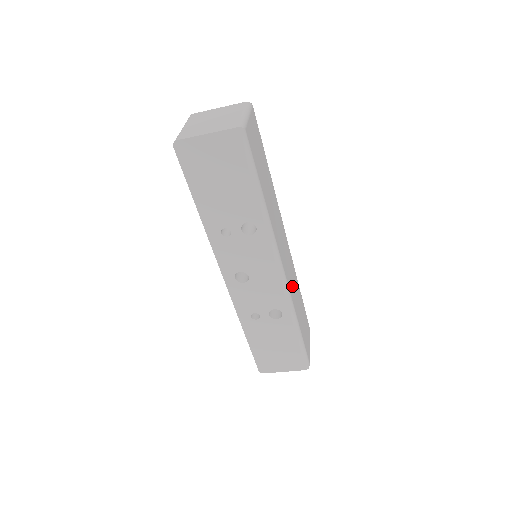
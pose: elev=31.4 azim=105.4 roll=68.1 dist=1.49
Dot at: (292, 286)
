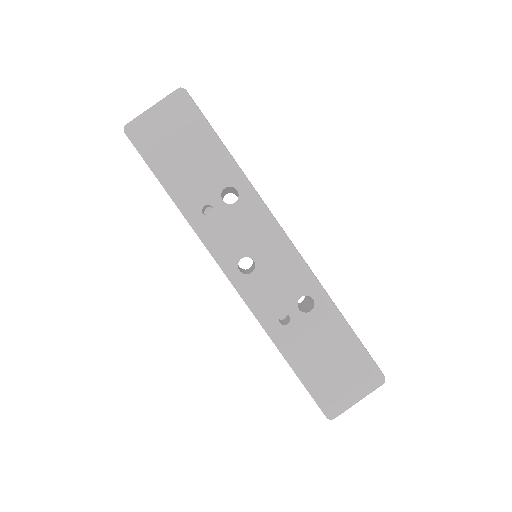
Dot at: occluded
